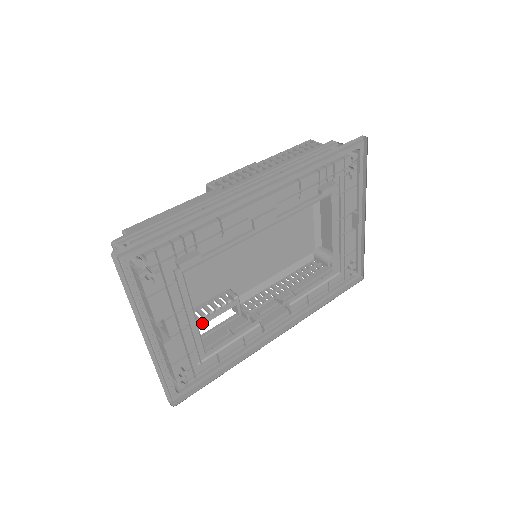
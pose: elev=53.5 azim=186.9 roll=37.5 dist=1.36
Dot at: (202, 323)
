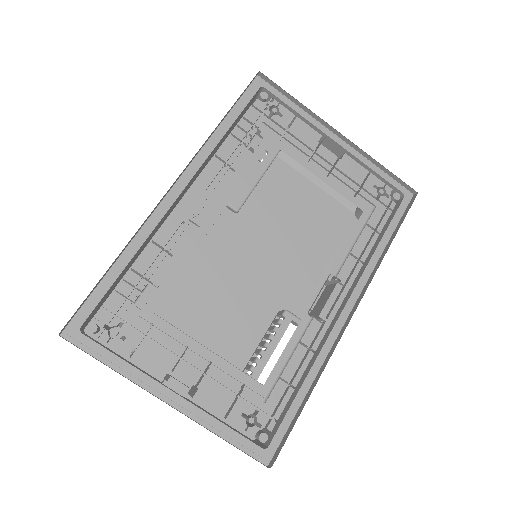
Dot at: (264, 361)
